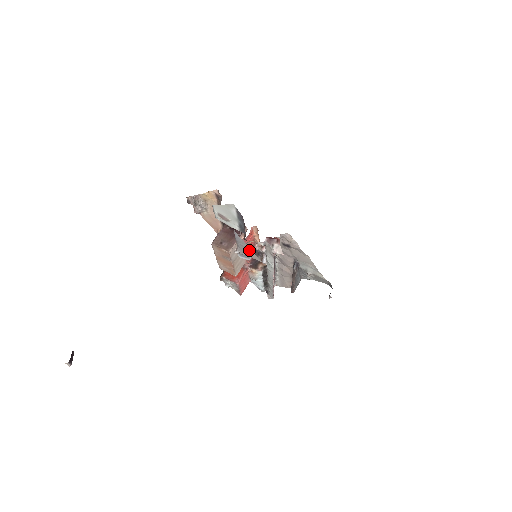
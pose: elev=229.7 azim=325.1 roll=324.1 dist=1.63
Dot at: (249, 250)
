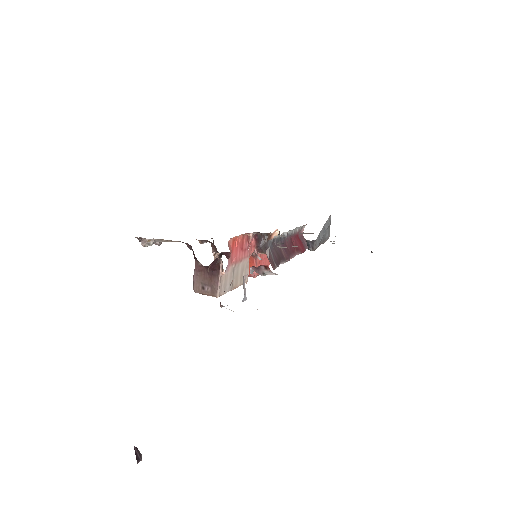
Dot at: occluded
